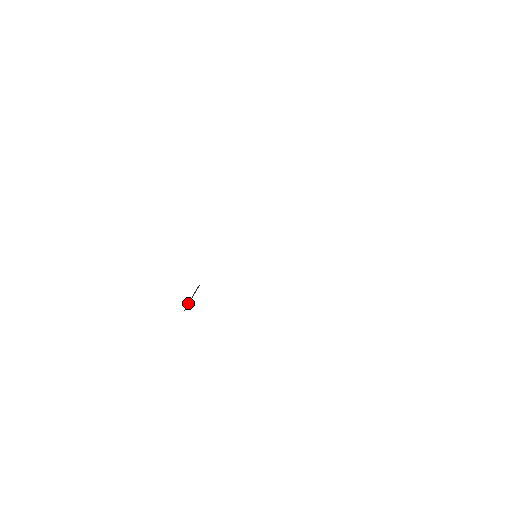
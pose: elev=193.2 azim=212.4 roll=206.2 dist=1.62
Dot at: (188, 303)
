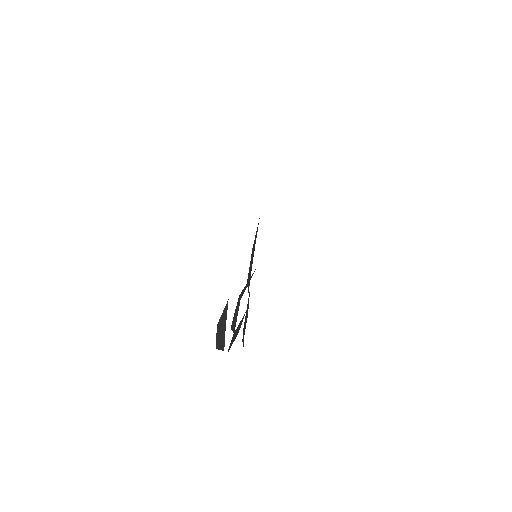
Dot at: (218, 342)
